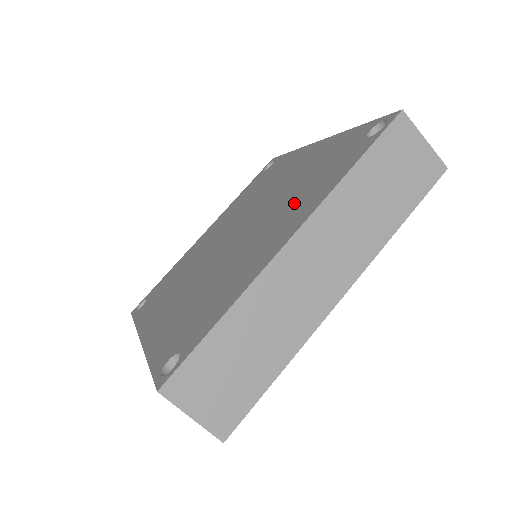
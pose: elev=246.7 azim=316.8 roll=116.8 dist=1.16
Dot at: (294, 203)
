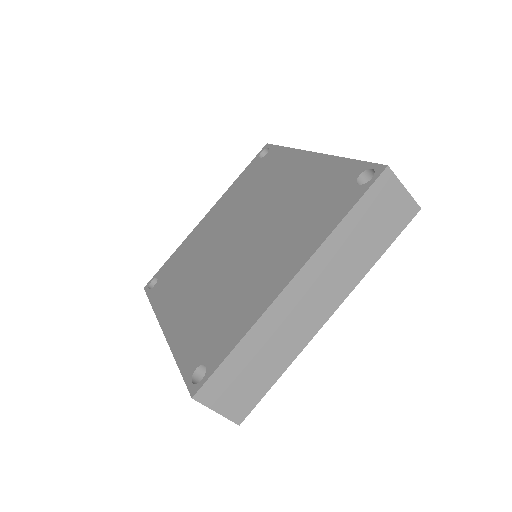
Dot at: (293, 233)
